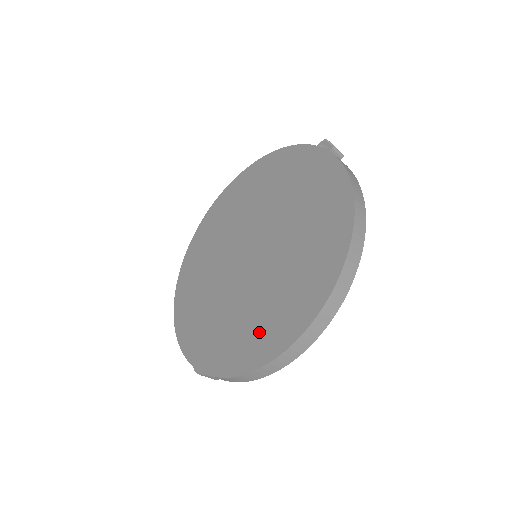
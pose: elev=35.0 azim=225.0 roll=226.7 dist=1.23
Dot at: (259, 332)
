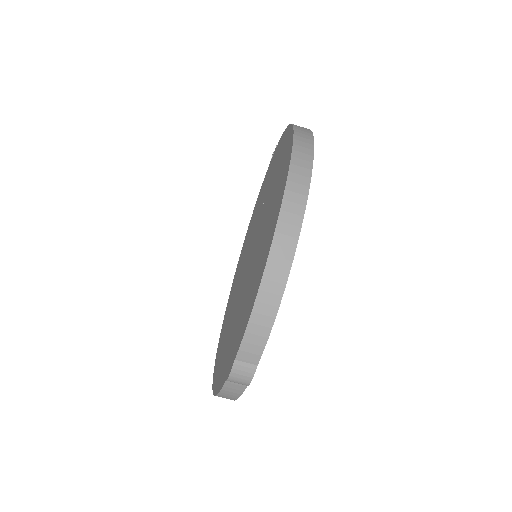
Dot at: (260, 261)
